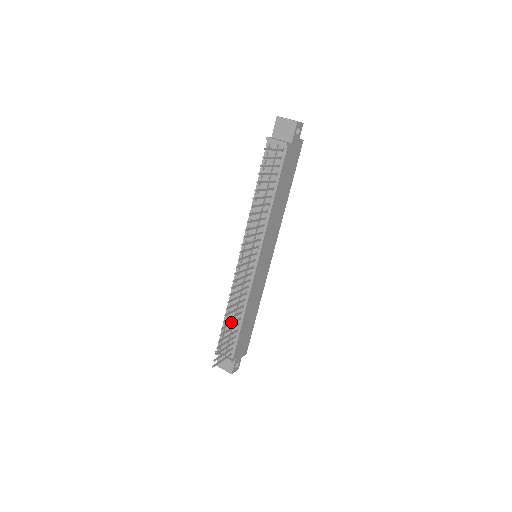
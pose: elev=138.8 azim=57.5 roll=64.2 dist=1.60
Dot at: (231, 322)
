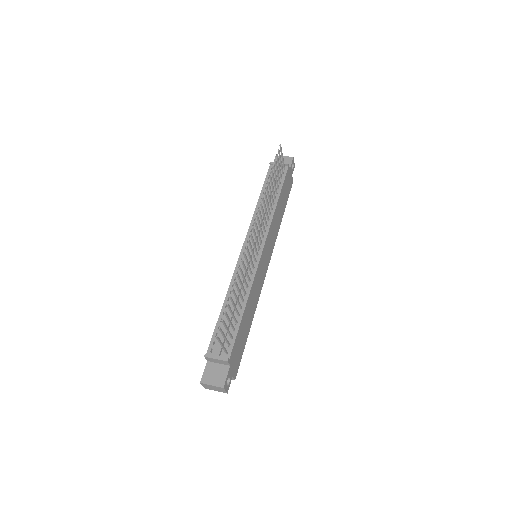
Dot at: (236, 298)
